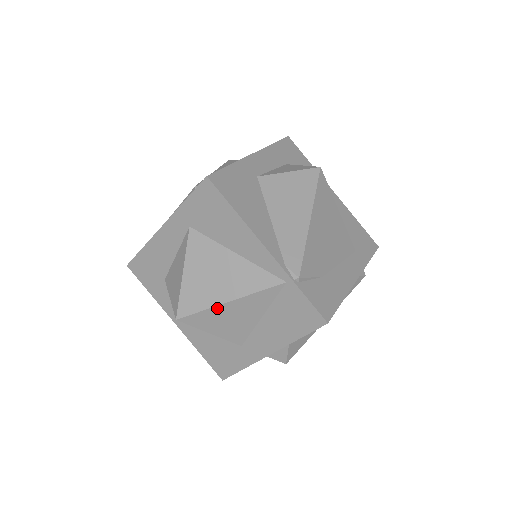
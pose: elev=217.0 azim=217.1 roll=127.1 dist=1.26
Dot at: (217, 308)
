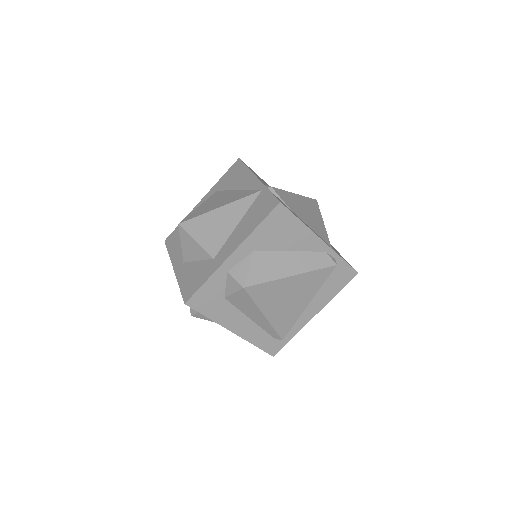
Dot at: (210, 214)
